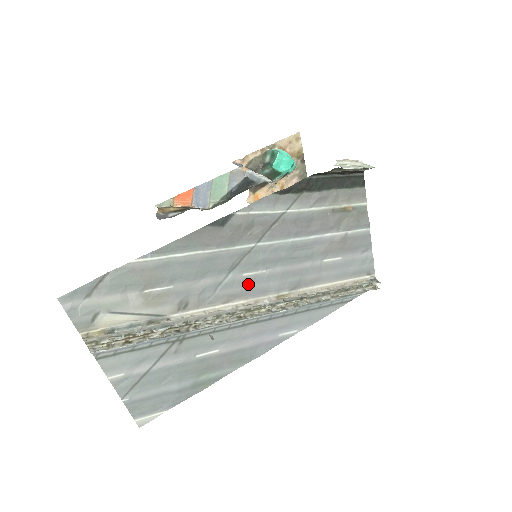
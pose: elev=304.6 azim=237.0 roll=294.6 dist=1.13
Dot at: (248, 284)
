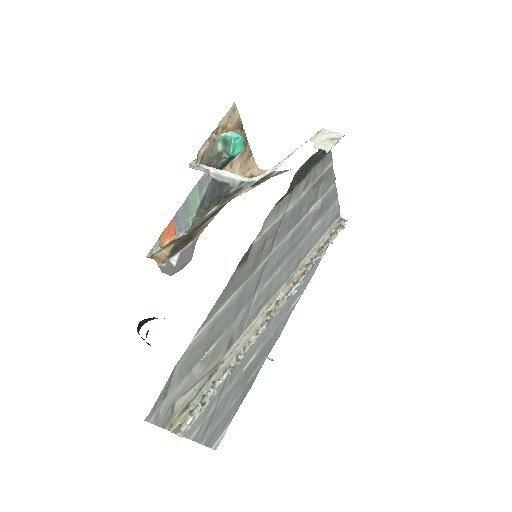
Dot at: (268, 290)
